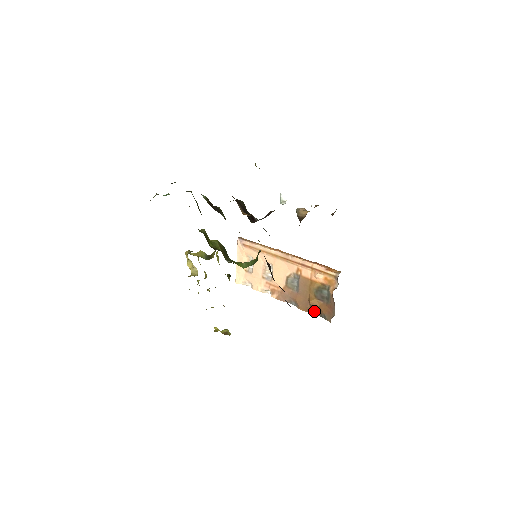
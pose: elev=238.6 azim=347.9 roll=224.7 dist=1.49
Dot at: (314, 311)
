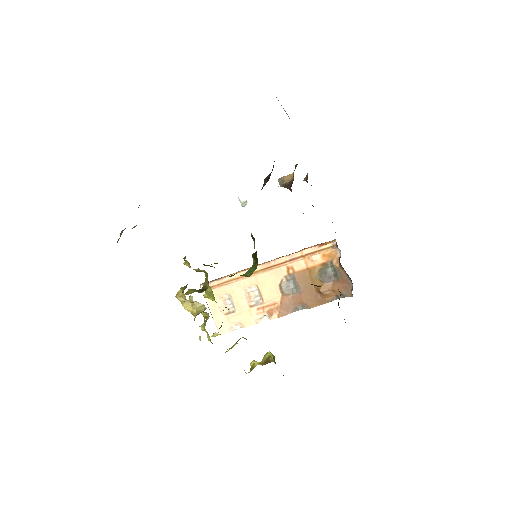
Dot at: (328, 298)
